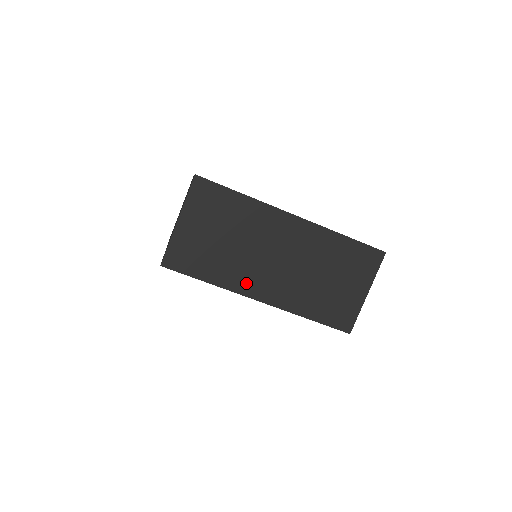
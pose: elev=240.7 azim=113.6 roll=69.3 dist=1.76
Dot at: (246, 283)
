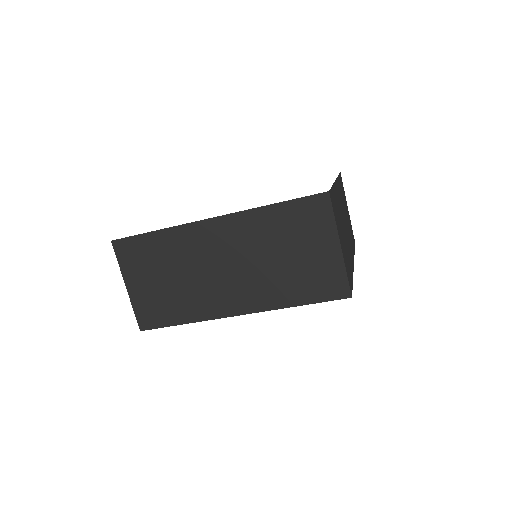
Dot at: (215, 306)
